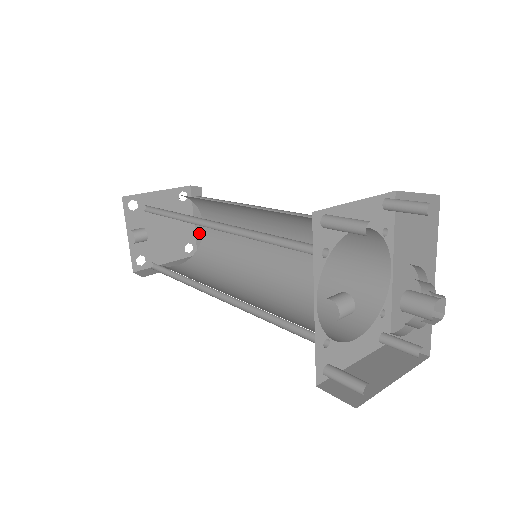
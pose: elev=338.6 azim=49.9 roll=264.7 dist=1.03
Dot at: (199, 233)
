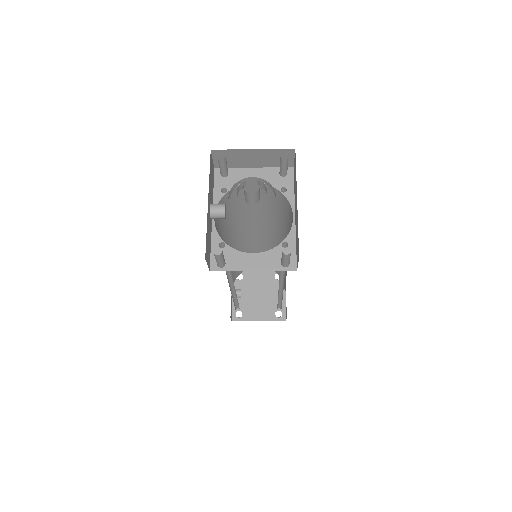
Dot at: occluded
